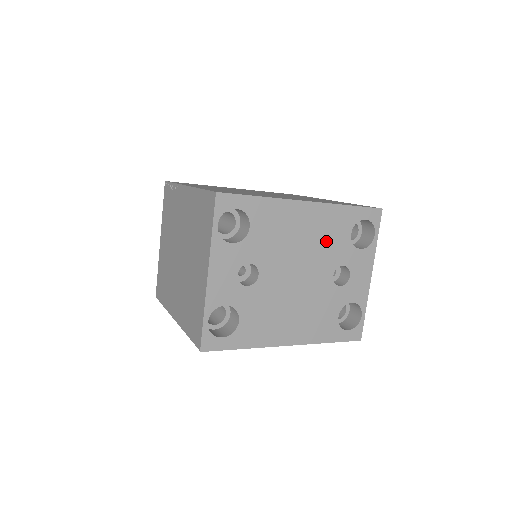
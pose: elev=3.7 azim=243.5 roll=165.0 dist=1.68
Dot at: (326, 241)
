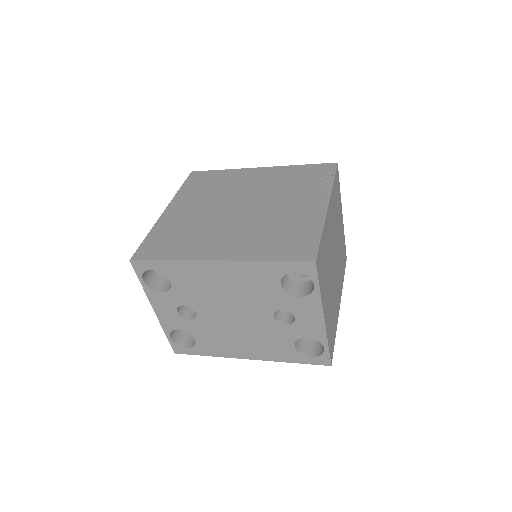
Dot at: (253, 290)
